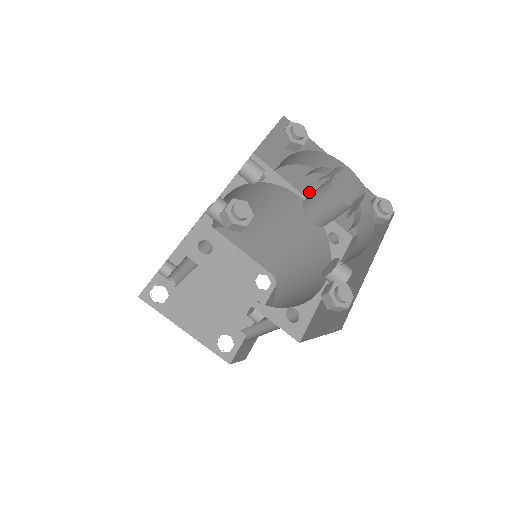
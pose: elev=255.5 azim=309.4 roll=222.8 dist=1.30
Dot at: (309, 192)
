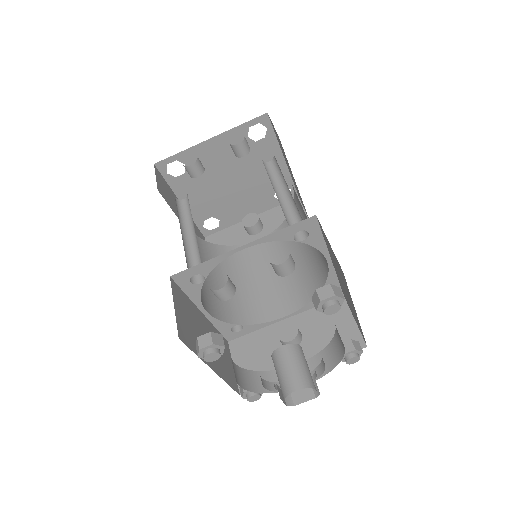
Dot at: occluded
